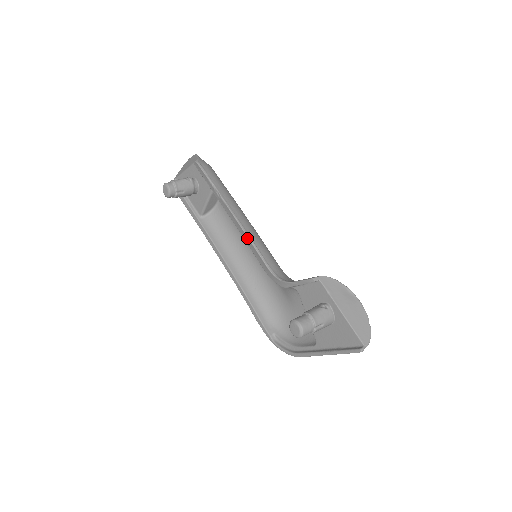
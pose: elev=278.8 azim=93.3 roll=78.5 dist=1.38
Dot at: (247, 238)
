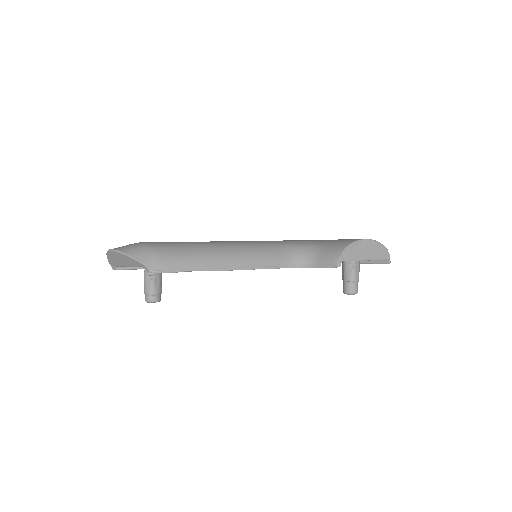
Dot at: (254, 269)
